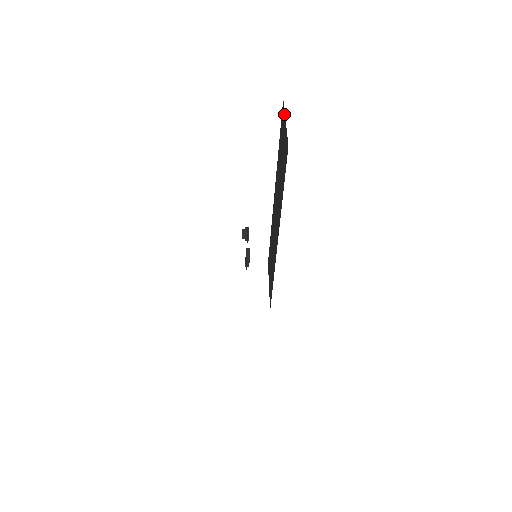
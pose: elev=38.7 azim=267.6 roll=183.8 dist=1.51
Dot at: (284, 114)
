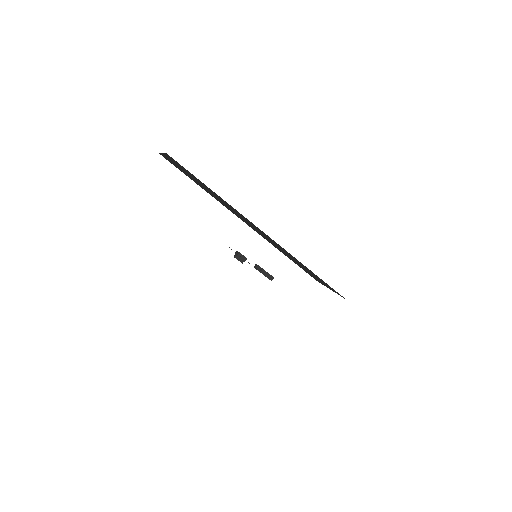
Dot at: occluded
